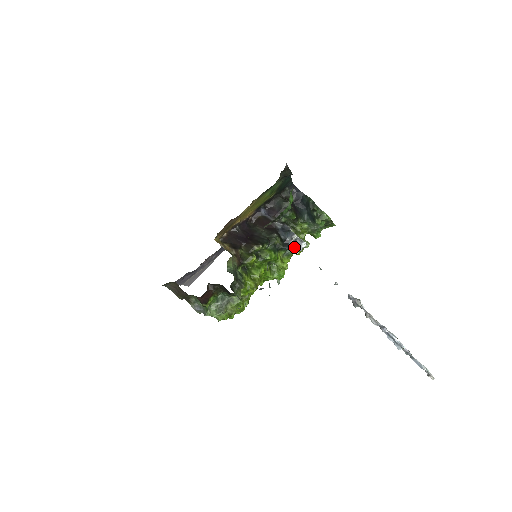
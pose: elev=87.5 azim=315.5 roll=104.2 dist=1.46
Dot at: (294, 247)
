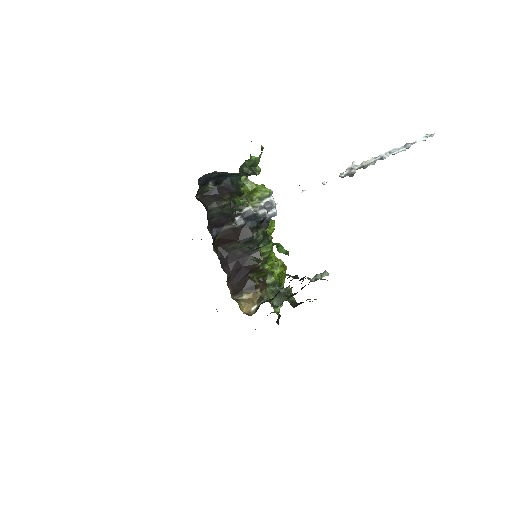
Dot at: (273, 216)
